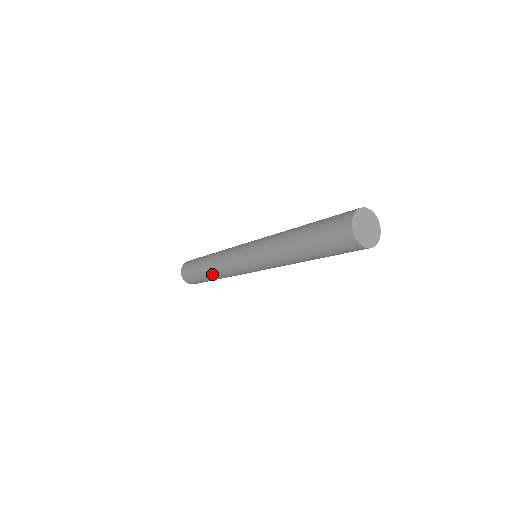
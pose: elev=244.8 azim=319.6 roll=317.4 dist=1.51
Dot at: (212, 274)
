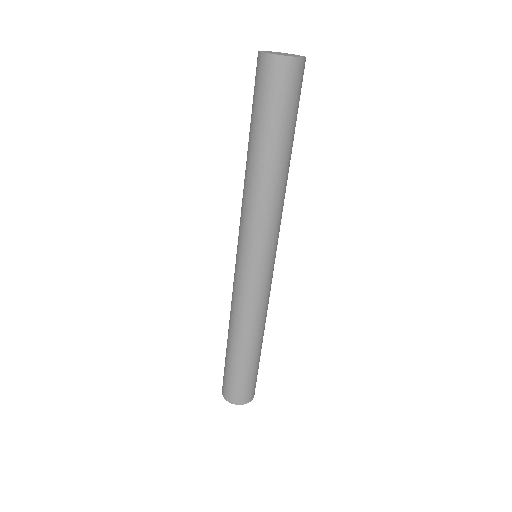
Dot at: (244, 341)
